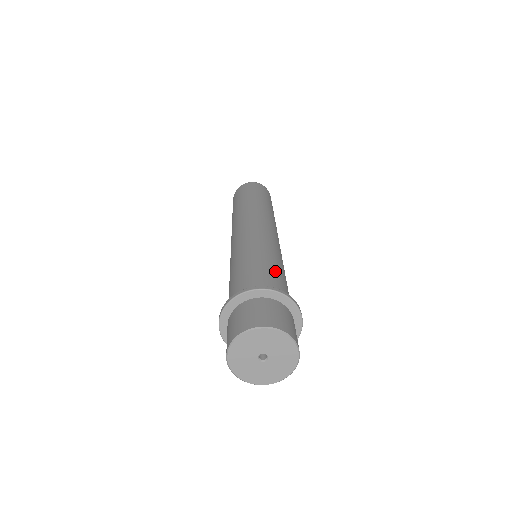
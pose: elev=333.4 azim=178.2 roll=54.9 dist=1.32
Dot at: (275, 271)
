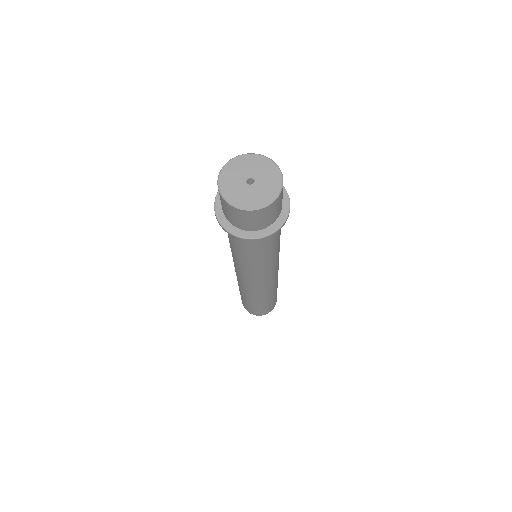
Dot at: occluded
